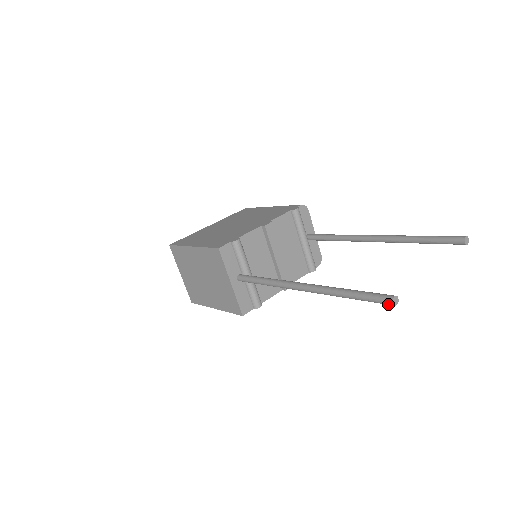
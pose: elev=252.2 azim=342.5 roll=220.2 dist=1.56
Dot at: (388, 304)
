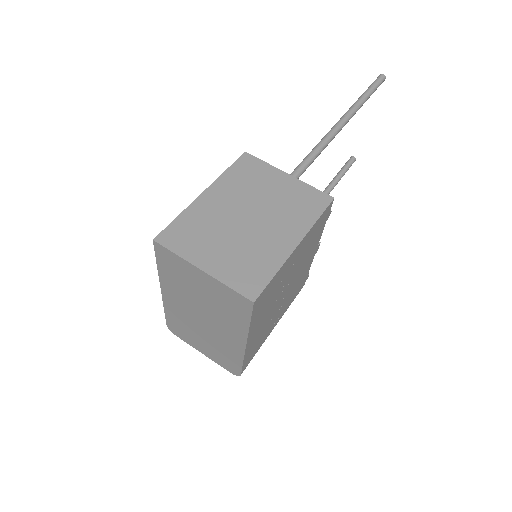
Dot at: (383, 78)
